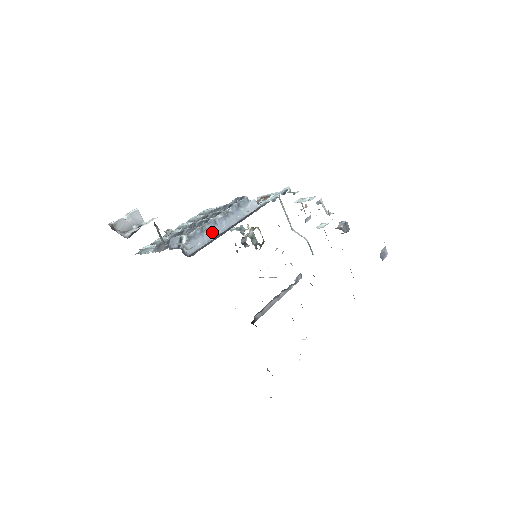
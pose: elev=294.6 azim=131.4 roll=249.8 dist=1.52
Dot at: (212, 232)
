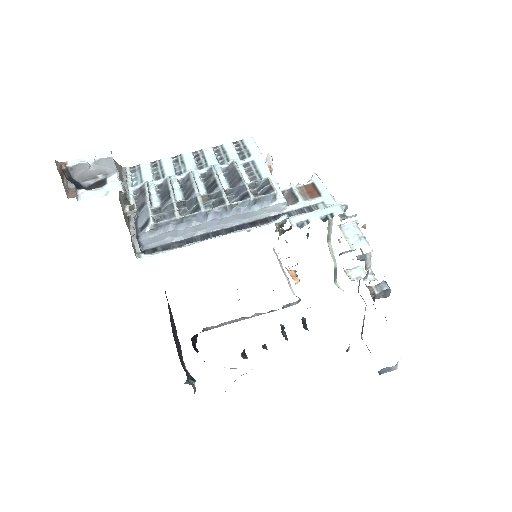
Dot at: (193, 228)
